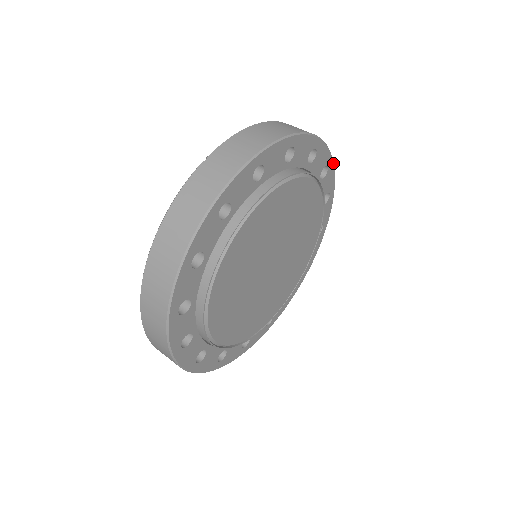
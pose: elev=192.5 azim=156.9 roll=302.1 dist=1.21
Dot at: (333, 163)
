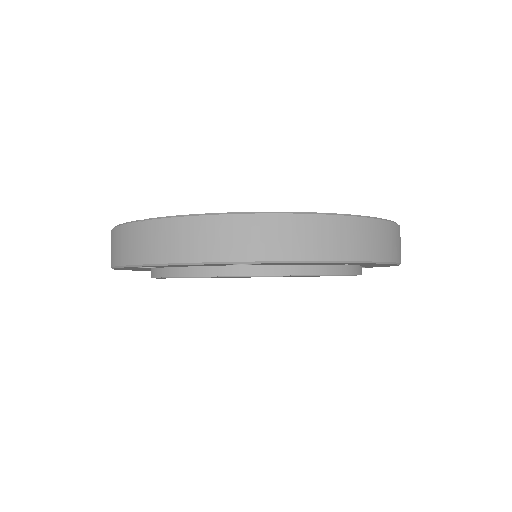
Dot at: (375, 263)
